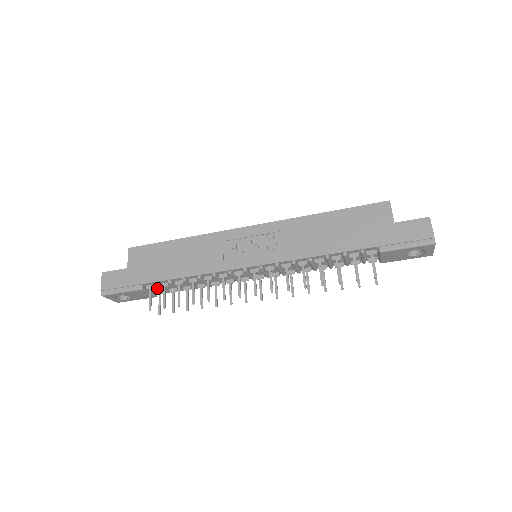
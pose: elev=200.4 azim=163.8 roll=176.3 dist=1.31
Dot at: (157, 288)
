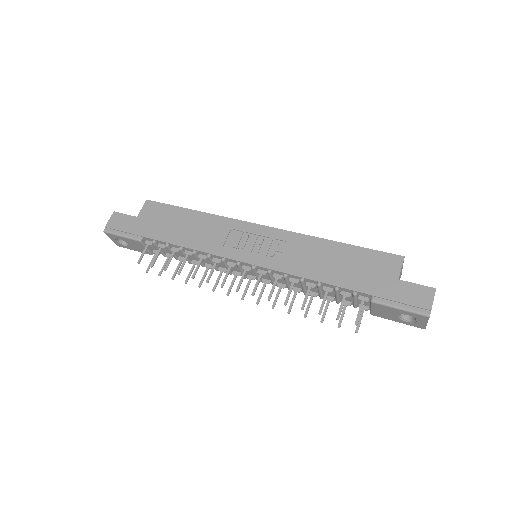
Dot at: (155, 247)
